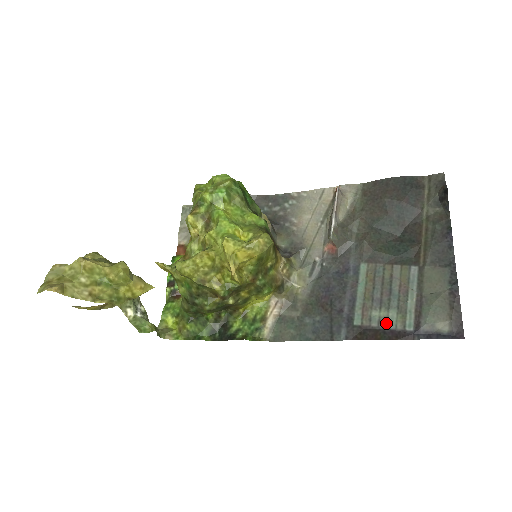
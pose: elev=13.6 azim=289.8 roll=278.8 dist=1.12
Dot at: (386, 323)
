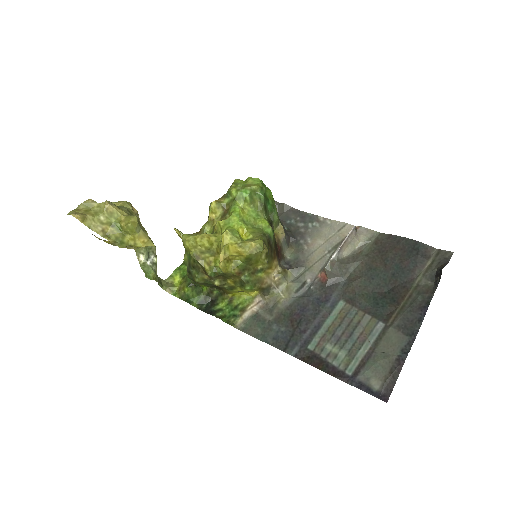
Dot at: (333, 359)
